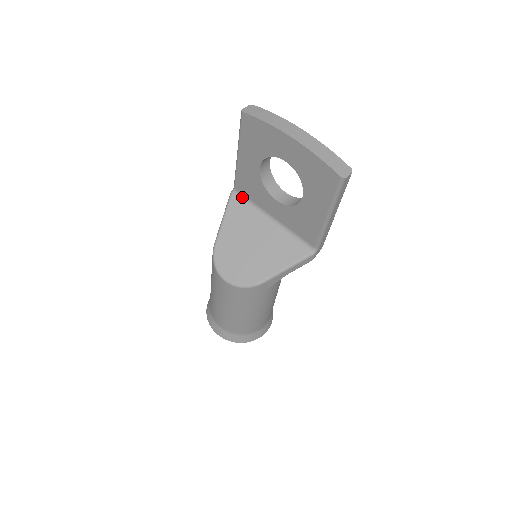
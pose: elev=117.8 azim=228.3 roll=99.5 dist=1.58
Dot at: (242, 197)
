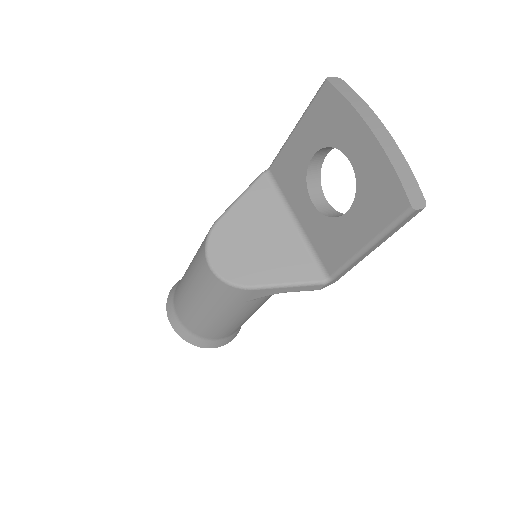
Dot at: (273, 183)
